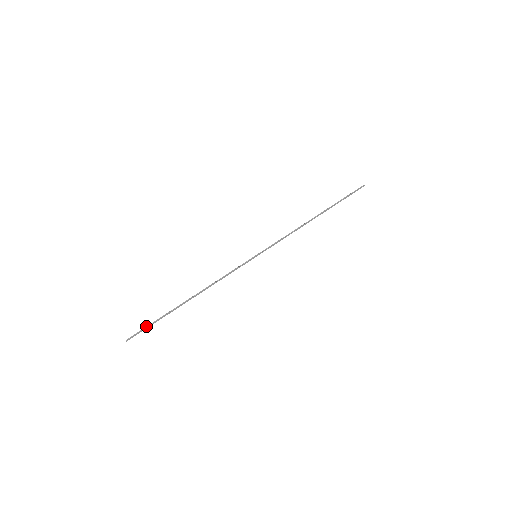
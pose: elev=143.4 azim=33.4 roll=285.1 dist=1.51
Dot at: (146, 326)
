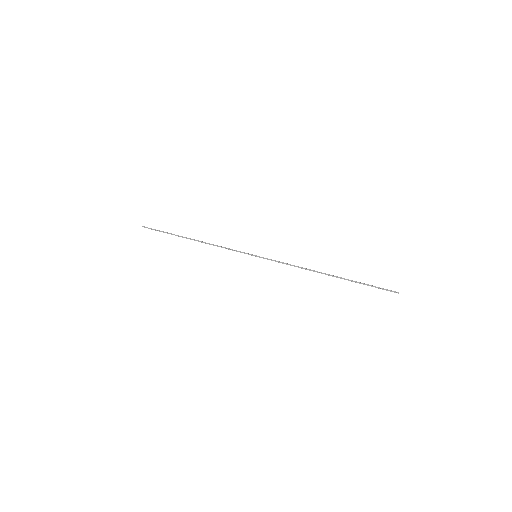
Dot at: (158, 230)
